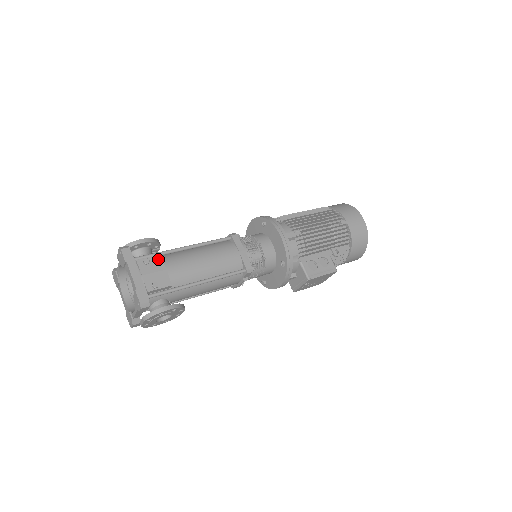
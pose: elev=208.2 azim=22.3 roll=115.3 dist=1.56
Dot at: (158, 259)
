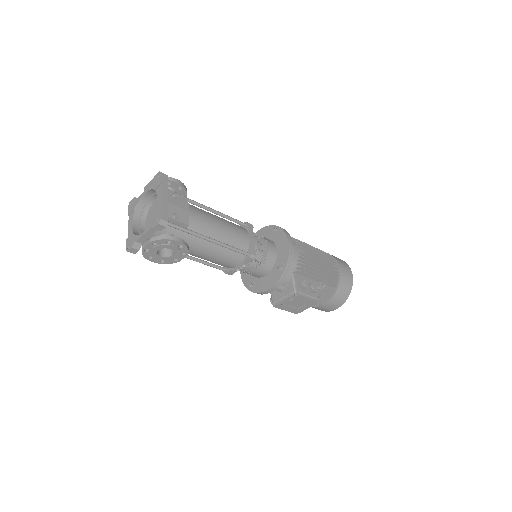
Dot at: (185, 200)
